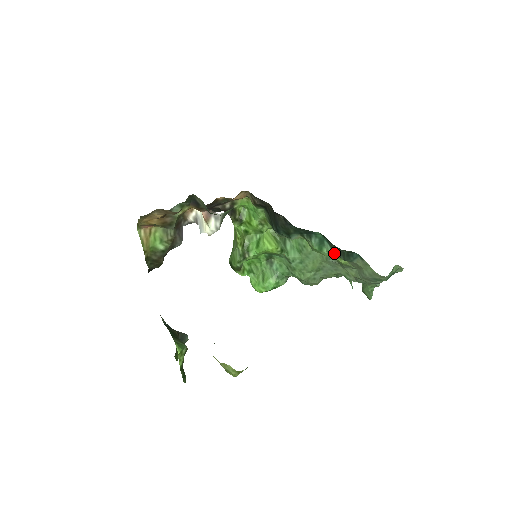
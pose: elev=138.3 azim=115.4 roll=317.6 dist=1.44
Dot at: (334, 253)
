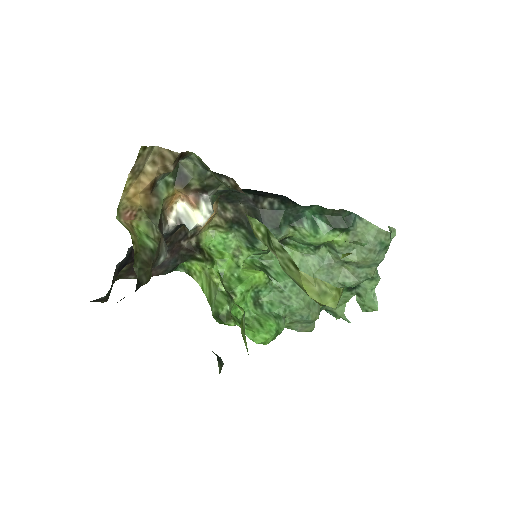
Dot at: (331, 228)
